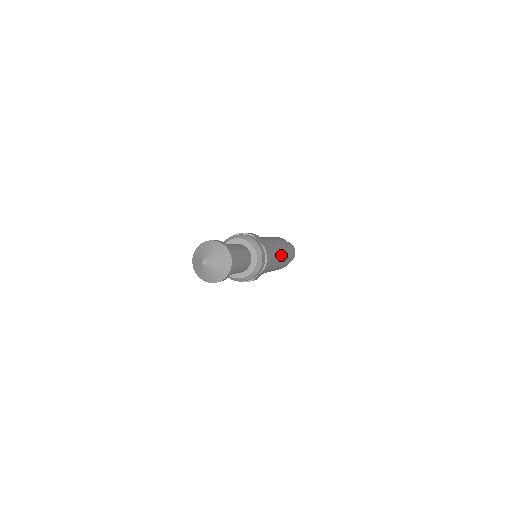
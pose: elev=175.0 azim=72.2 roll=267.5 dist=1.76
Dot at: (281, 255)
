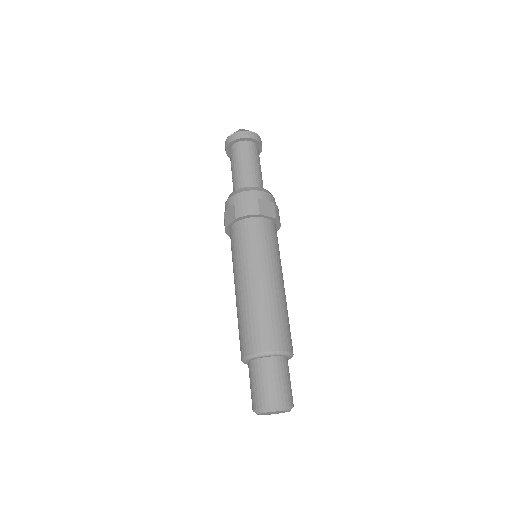
Dot at: occluded
